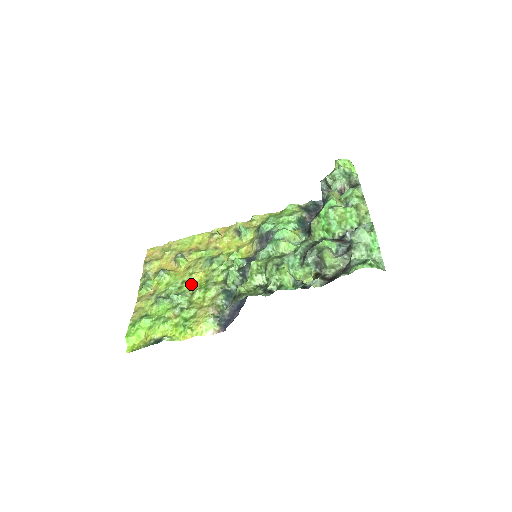
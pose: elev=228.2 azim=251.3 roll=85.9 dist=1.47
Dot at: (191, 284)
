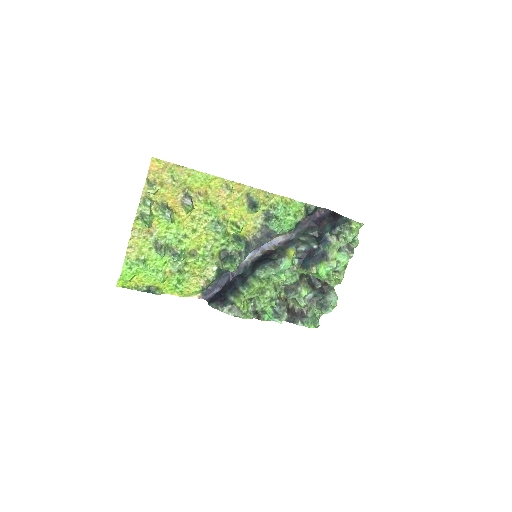
Dot at: (191, 243)
